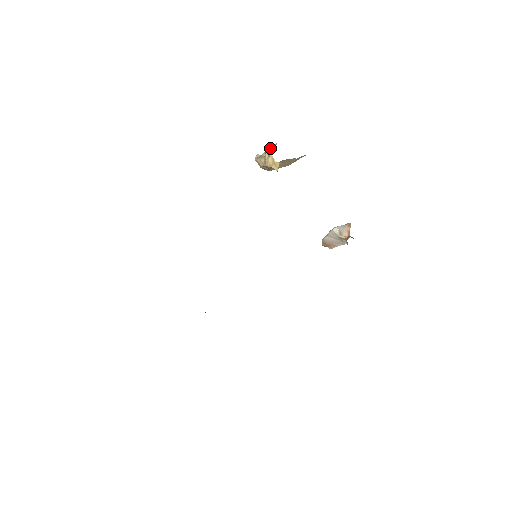
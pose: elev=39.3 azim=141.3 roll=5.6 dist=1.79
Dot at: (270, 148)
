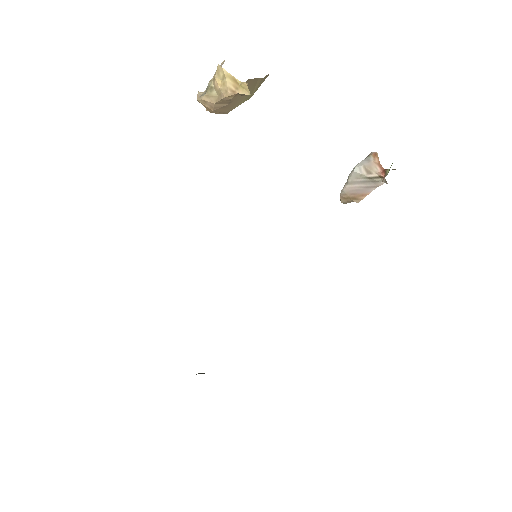
Dot at: occluded
